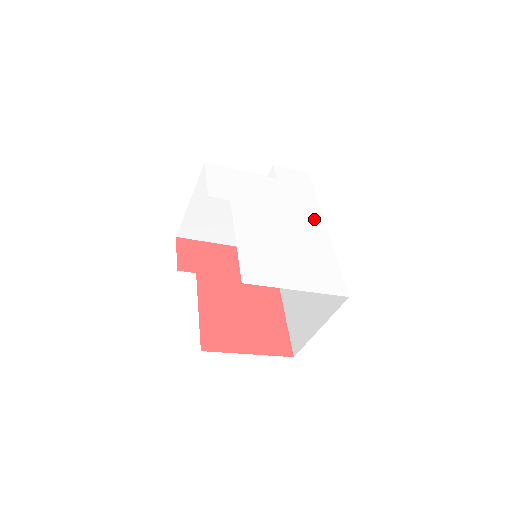
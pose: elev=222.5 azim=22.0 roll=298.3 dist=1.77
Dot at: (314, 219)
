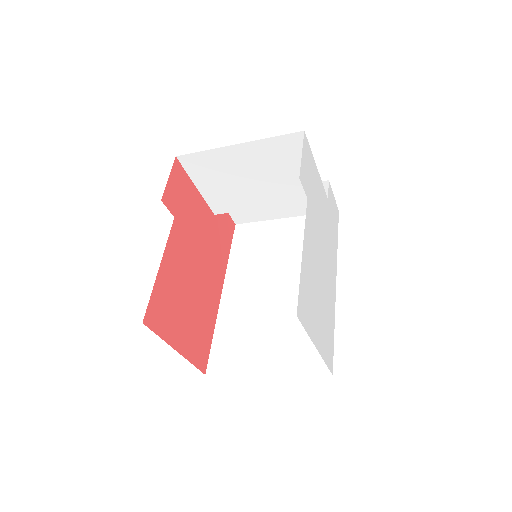
Dot at: (334, 267)
